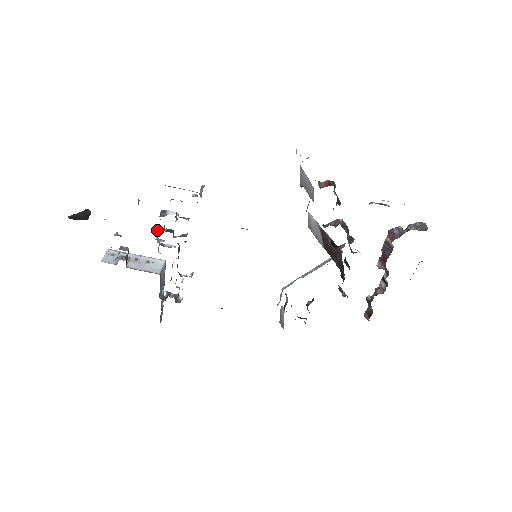
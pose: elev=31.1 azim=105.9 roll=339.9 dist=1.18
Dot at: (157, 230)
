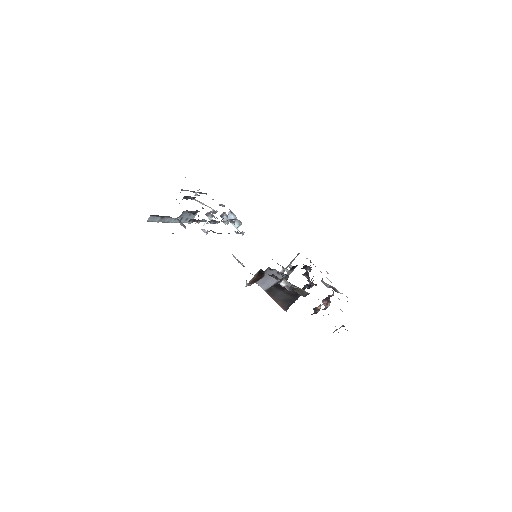
Dot at: (216, 212)
